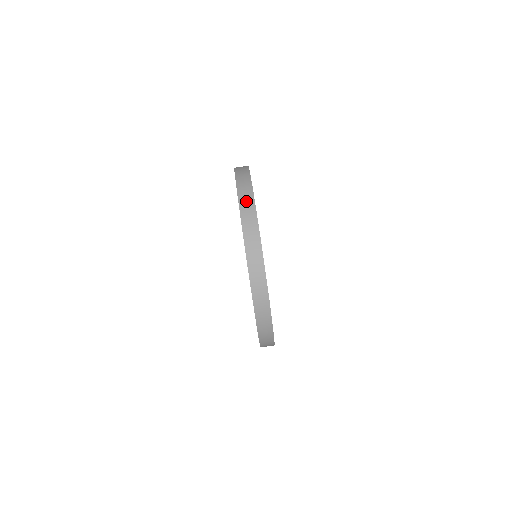
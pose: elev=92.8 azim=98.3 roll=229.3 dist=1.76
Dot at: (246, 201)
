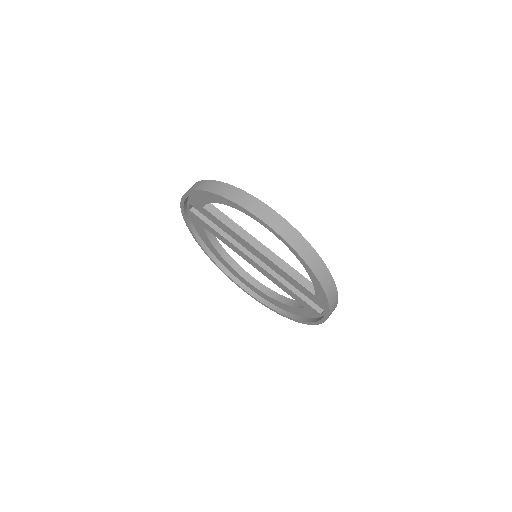
Dot at: occluded
